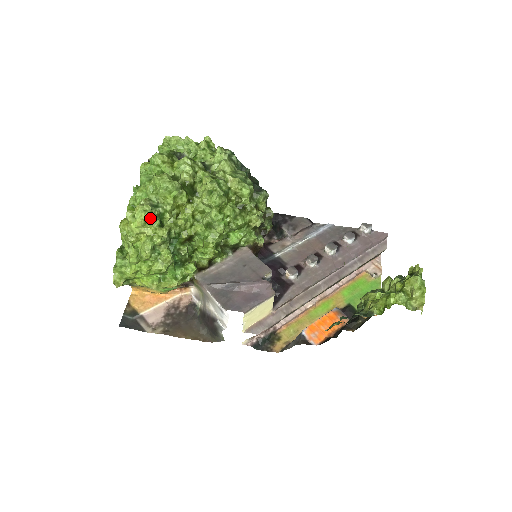
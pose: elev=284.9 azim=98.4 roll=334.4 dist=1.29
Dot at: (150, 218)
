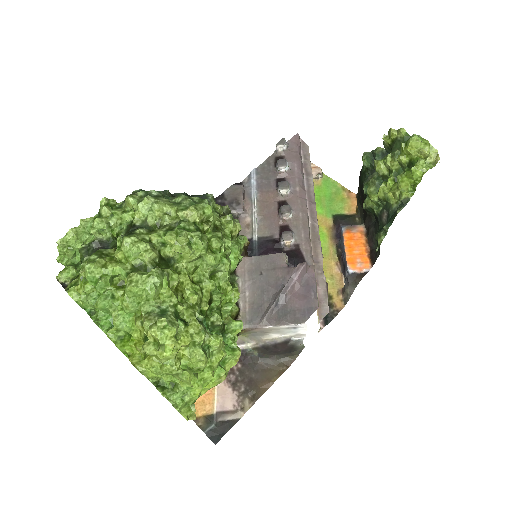
Dot at: (177, 328)
